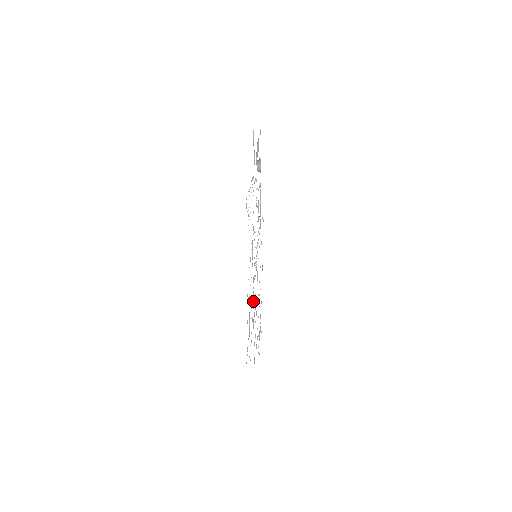
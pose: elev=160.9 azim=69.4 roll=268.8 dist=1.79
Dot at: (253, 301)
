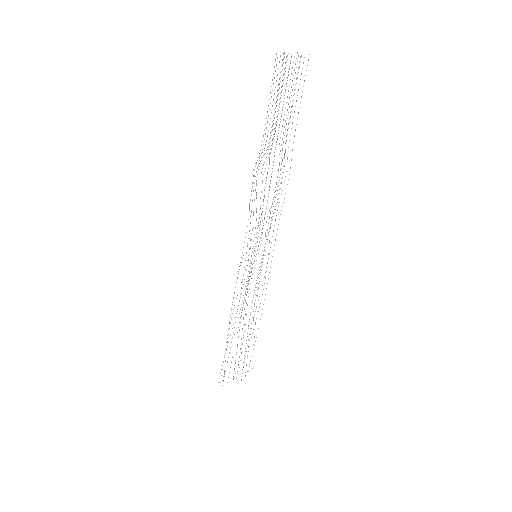
Dot at: occluded
